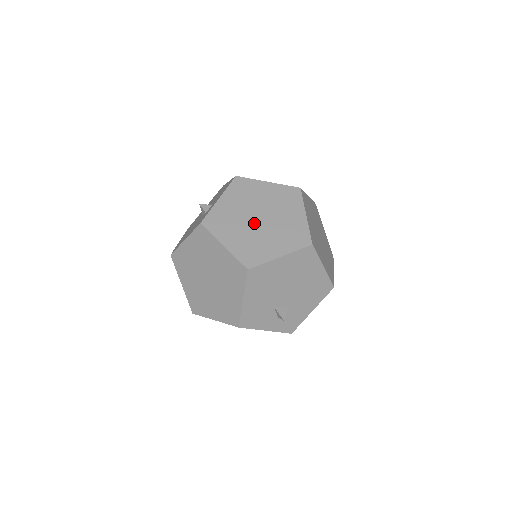
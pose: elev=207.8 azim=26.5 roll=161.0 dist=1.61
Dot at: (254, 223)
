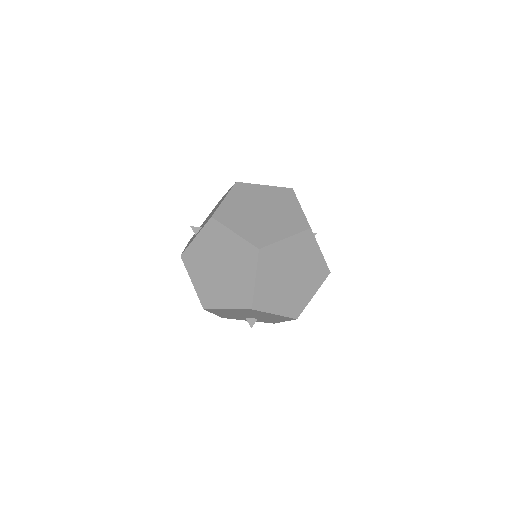
Dot at: (215, 271)
